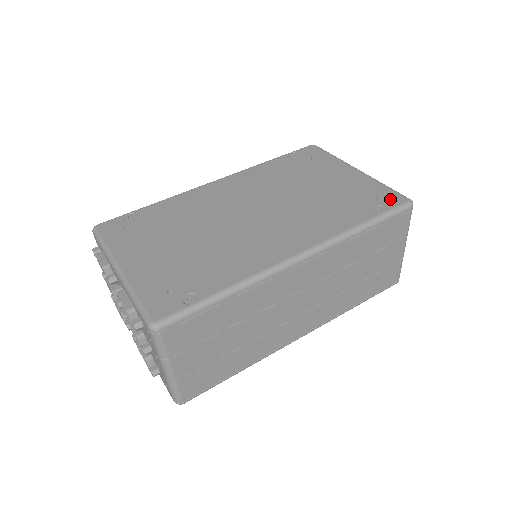
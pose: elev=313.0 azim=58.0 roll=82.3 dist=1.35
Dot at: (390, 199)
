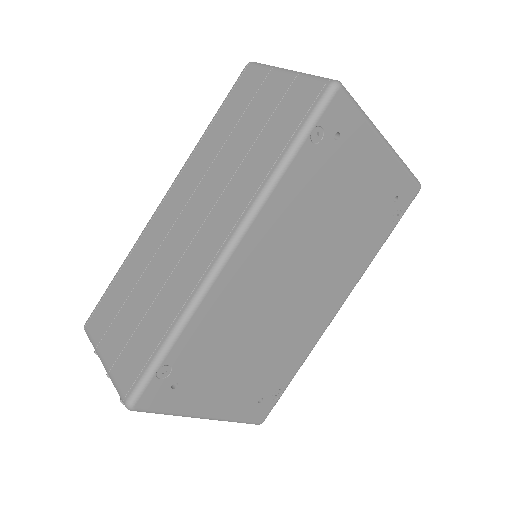
Dot at: (407, 196)
